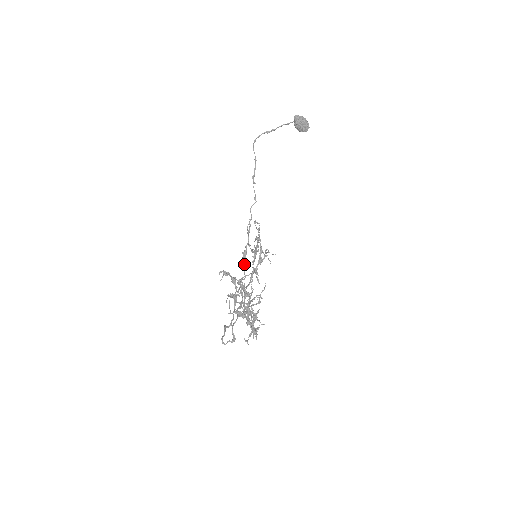
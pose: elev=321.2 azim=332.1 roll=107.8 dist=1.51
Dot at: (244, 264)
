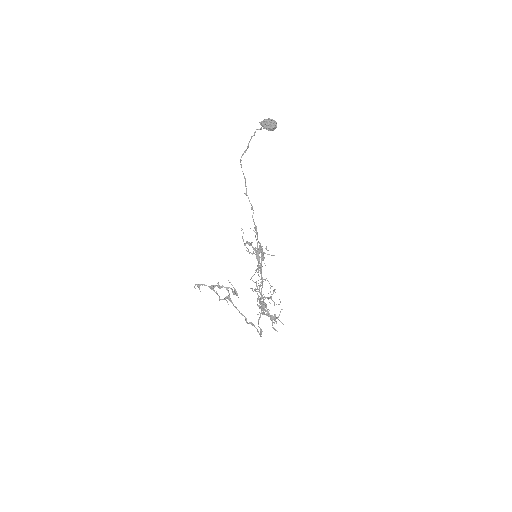
Dot at: occluded
